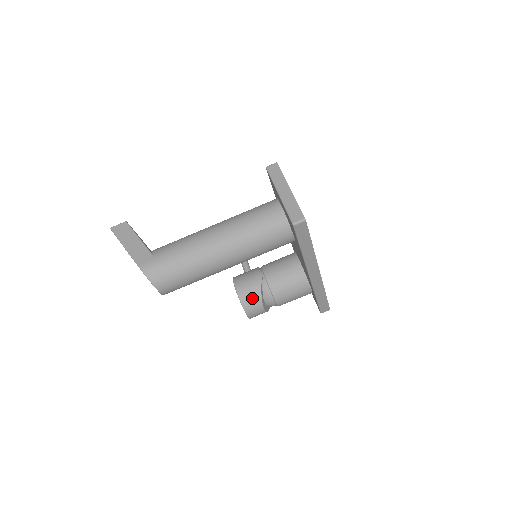
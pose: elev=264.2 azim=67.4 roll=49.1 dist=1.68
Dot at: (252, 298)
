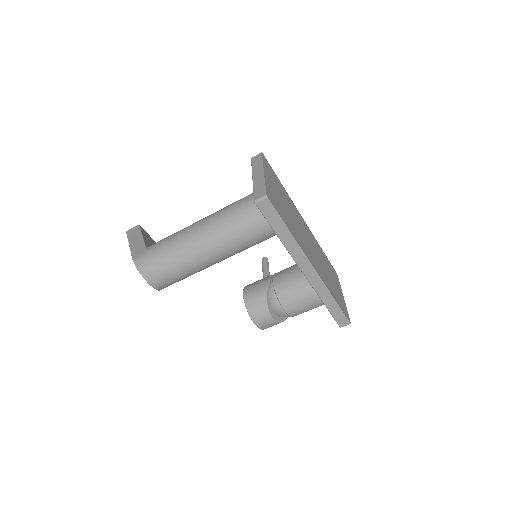
Dot at: (257, 304)
